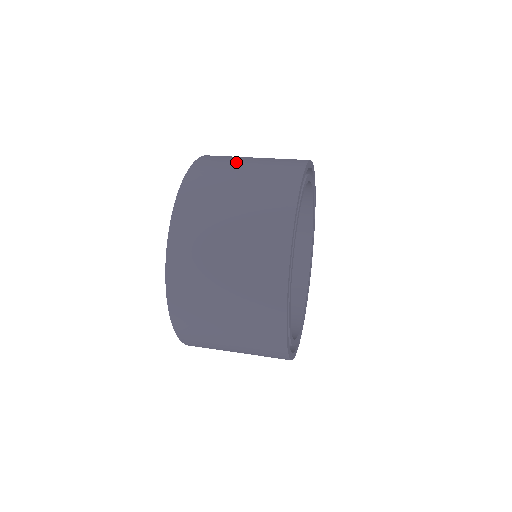
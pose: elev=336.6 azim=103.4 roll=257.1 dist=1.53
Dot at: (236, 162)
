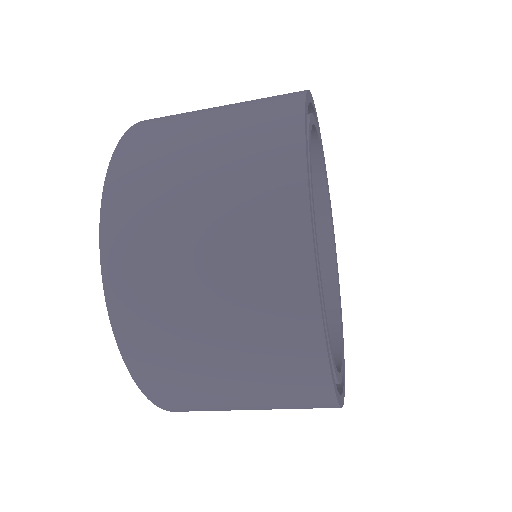
Dot at: (202, 109)
